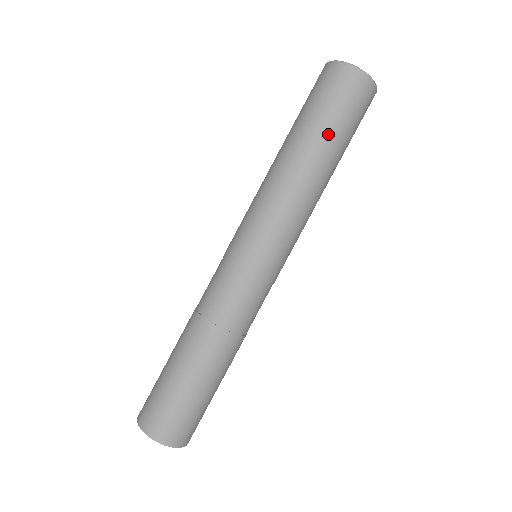
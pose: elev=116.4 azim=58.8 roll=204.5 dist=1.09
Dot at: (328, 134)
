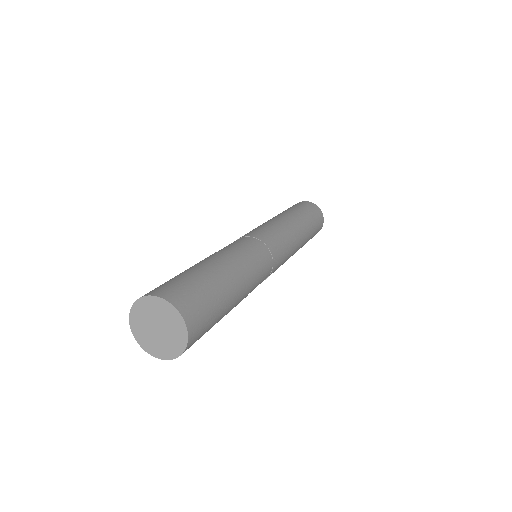
Dot at: (300, 212)
